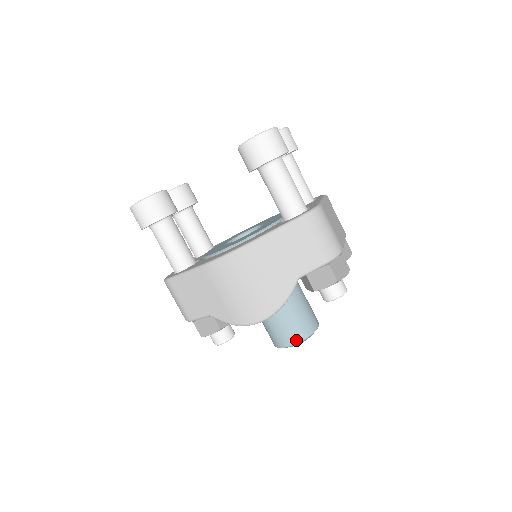
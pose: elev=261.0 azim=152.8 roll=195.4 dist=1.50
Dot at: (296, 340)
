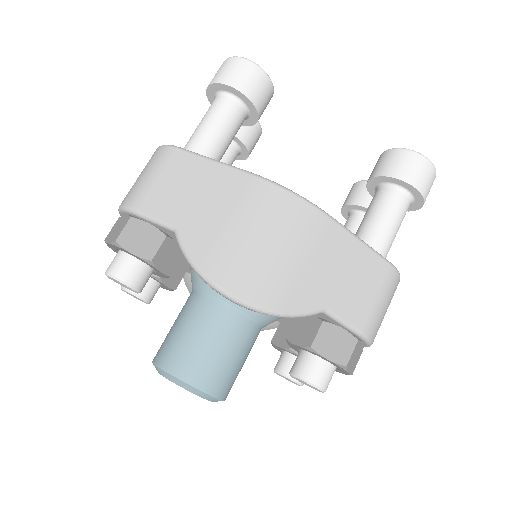
Dot at: (200, 382)
